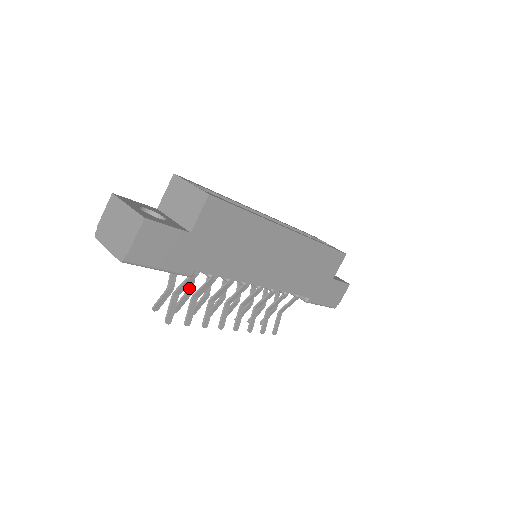
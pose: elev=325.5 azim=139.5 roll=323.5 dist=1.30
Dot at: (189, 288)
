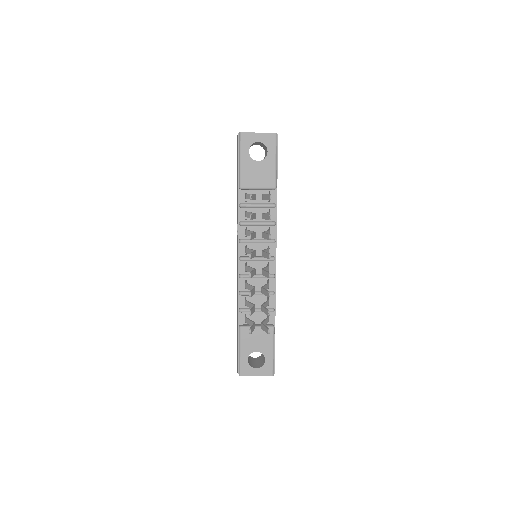
Dot at: occluded
